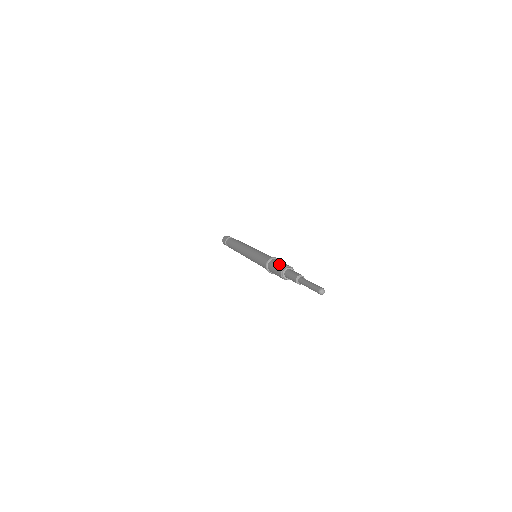
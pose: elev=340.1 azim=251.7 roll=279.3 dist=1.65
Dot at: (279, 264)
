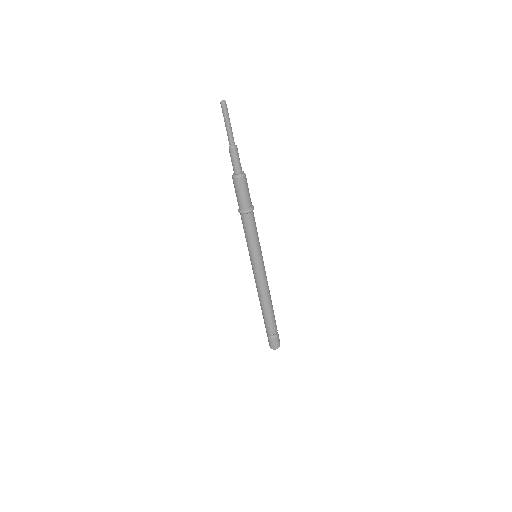
Dot at: occluded
